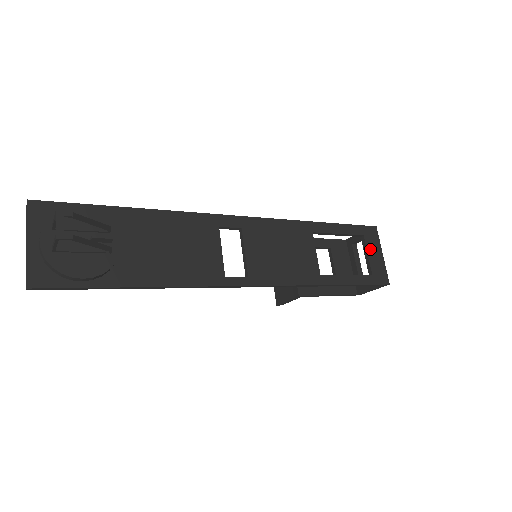
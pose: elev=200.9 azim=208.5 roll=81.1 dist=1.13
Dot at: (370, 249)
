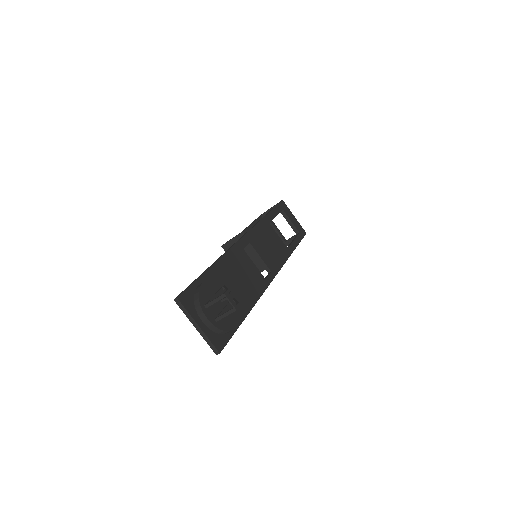
Dot at: (289, 217)
